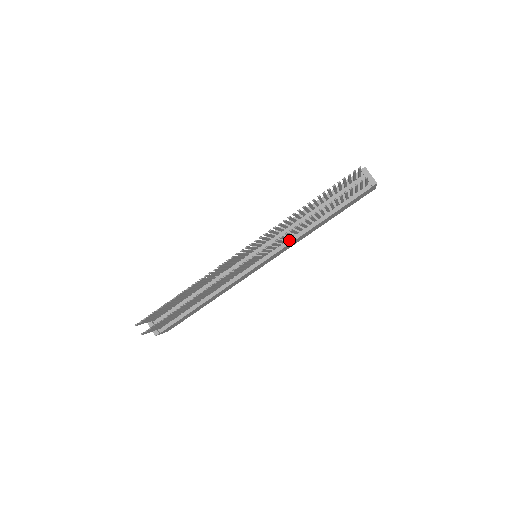
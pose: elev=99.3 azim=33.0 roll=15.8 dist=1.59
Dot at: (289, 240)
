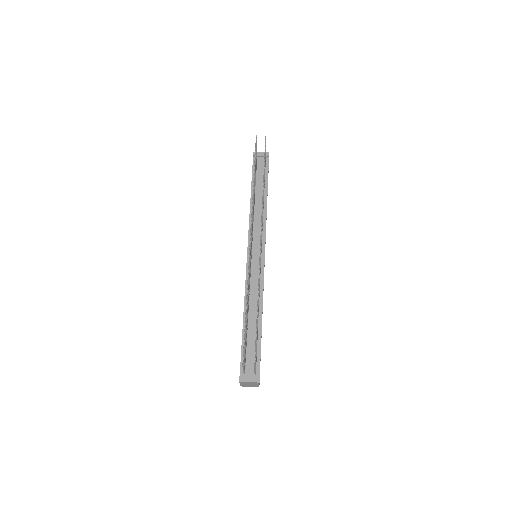
Dot at: (263, 225)
